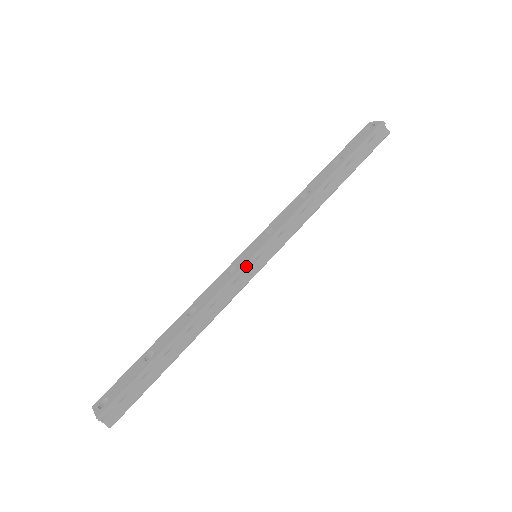
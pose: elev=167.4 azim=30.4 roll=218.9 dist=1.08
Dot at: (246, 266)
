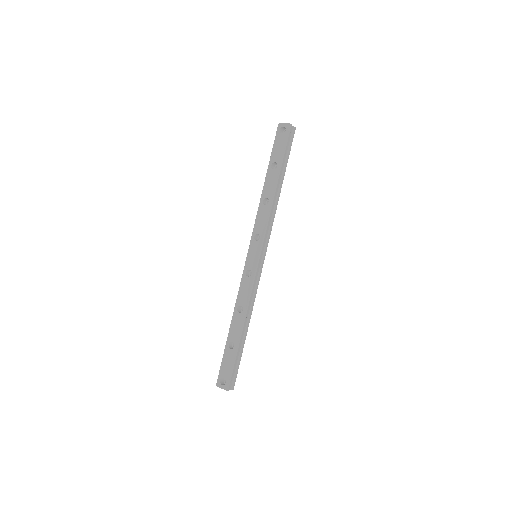
Dot at: (257, 268)
